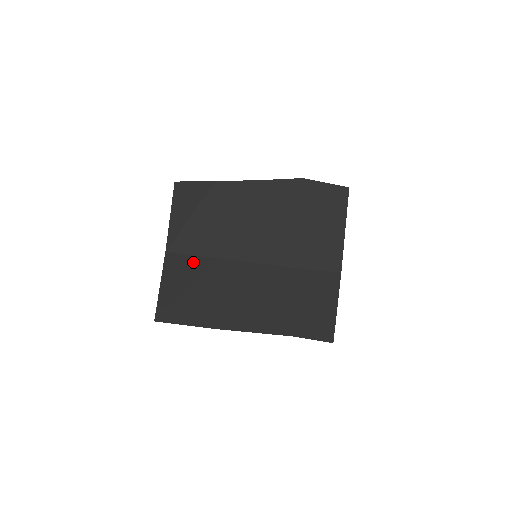
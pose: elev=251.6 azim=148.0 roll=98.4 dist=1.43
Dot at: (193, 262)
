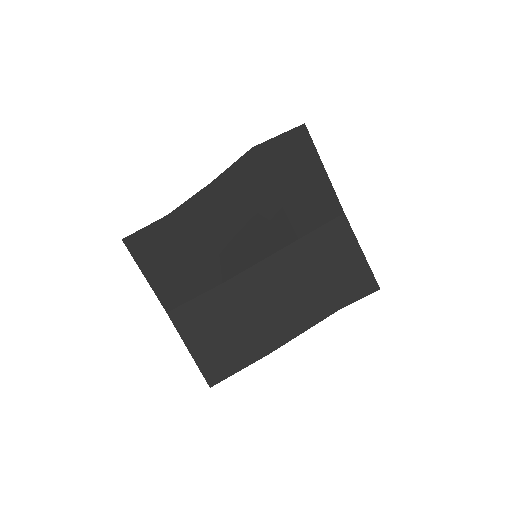
Dot at: (201, 305)
